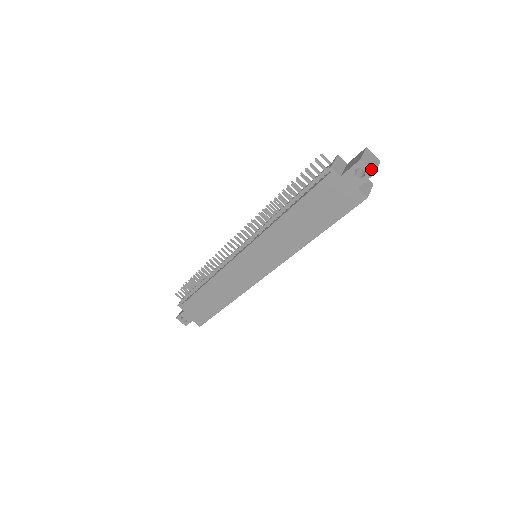
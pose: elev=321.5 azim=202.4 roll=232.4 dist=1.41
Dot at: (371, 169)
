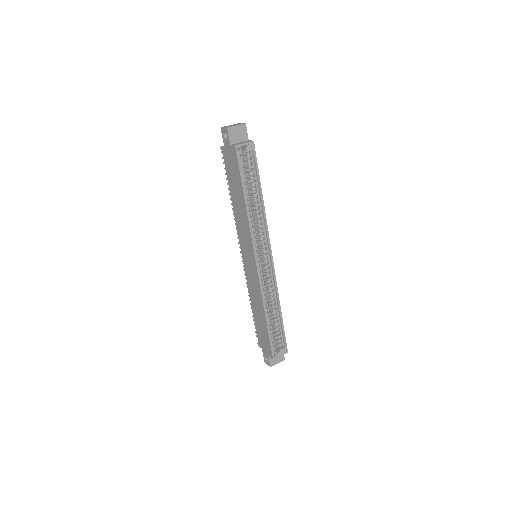
Dot at: (226, 127)
